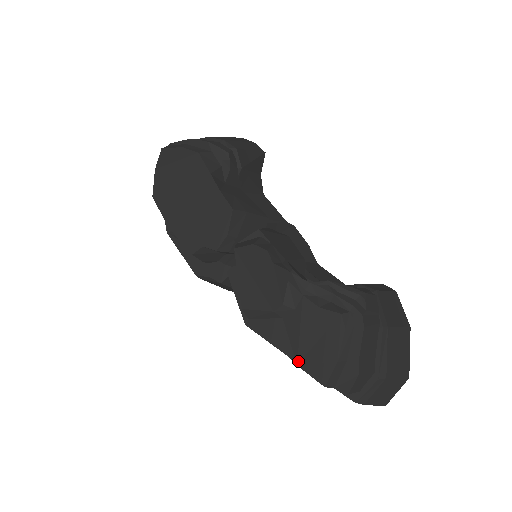
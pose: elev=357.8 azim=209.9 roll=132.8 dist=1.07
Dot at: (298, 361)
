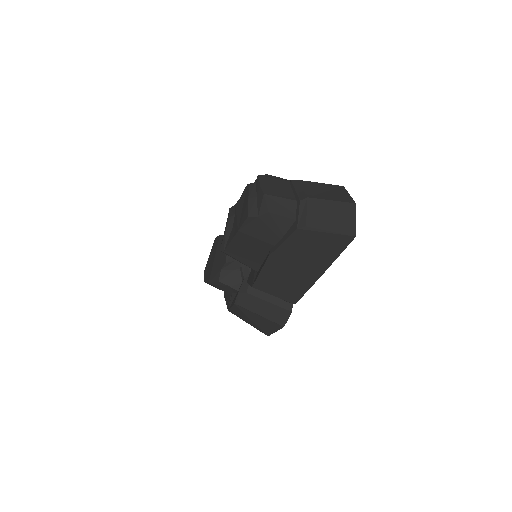
Dot at: (238, 228)
